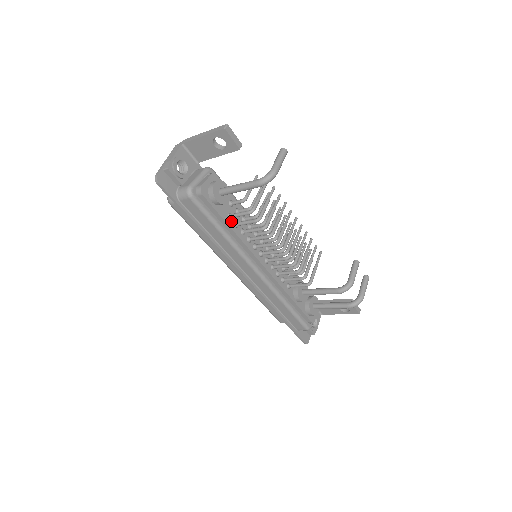
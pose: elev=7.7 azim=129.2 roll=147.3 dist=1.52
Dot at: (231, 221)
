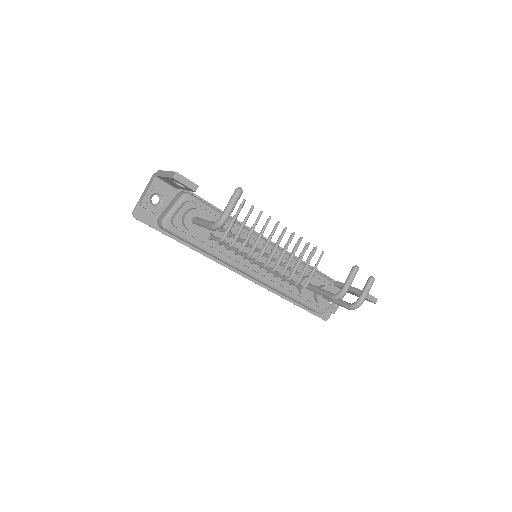
Dot at: (213, 241)
